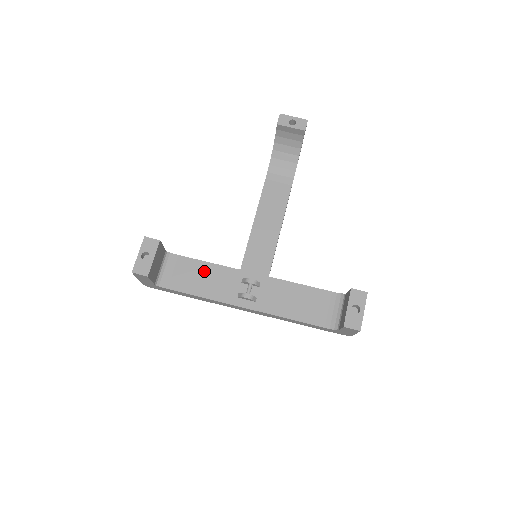
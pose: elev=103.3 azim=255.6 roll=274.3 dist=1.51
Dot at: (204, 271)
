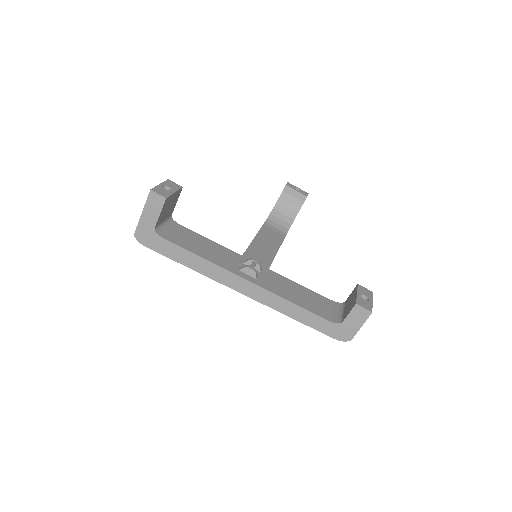
Dot at: (206, 243)
